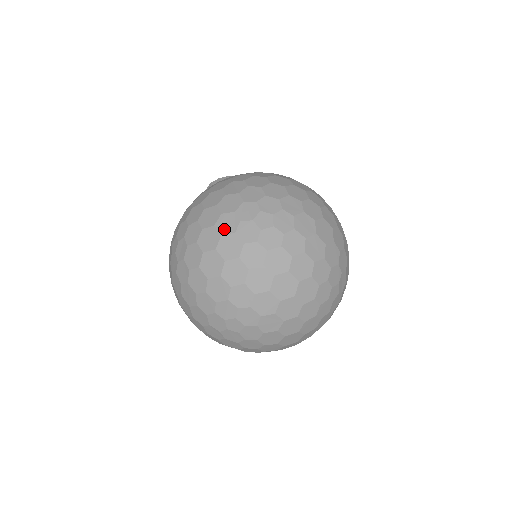
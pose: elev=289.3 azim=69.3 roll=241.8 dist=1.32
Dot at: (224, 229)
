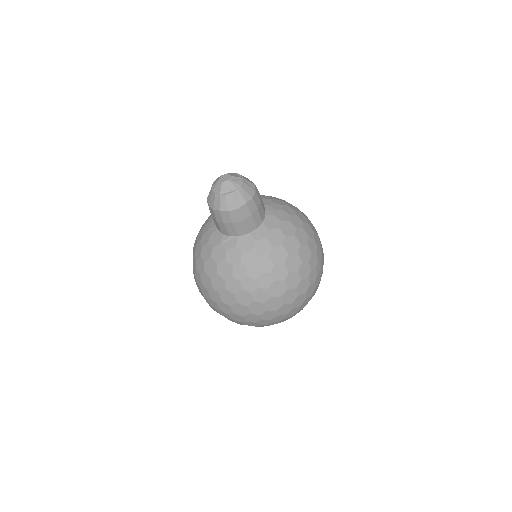
Dot at: occluded
